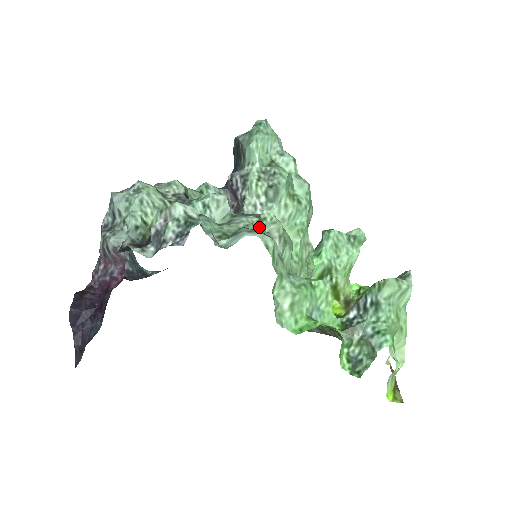
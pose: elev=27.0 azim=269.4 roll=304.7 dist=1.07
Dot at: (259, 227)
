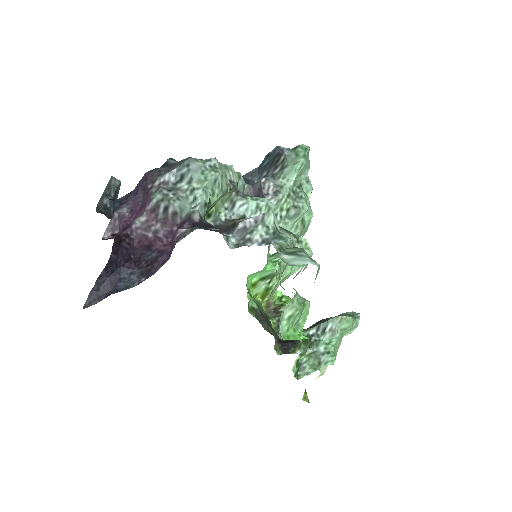
Dot at: occluded
